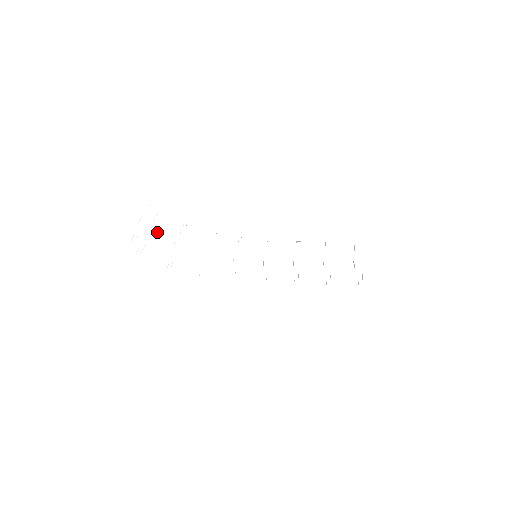
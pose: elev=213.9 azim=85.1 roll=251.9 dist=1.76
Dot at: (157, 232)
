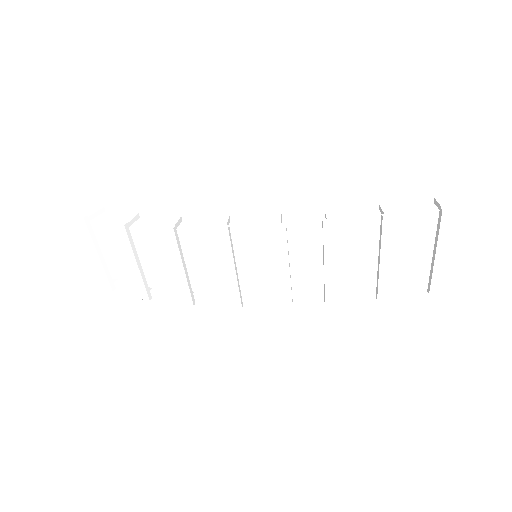
Dot at: (110, 262)
